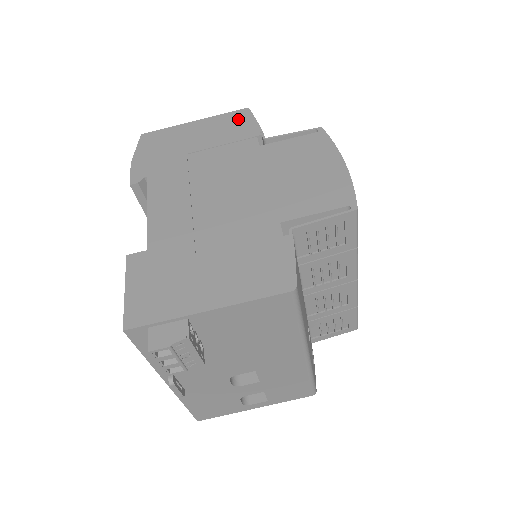
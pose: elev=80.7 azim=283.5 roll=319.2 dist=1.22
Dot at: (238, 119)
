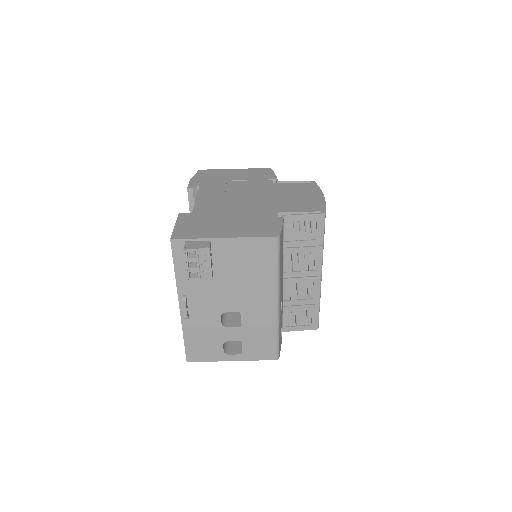
Dot at: (263, 171)
